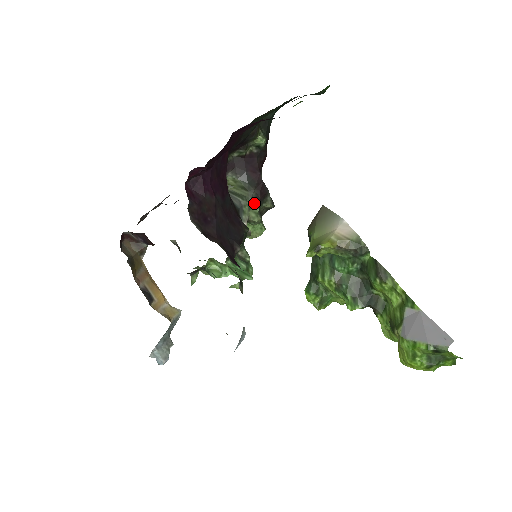
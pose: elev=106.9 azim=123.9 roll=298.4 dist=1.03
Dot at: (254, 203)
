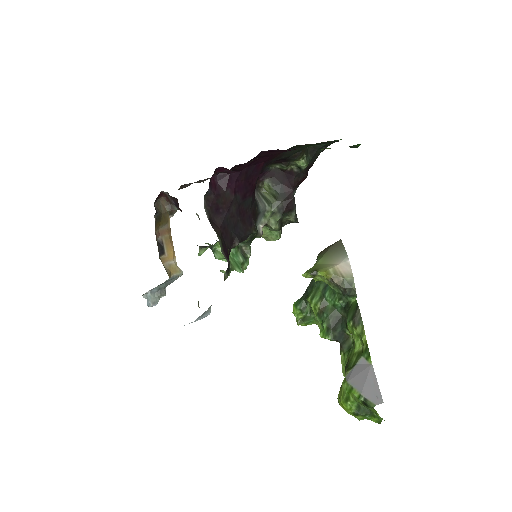
Dot at: (277, 212)
